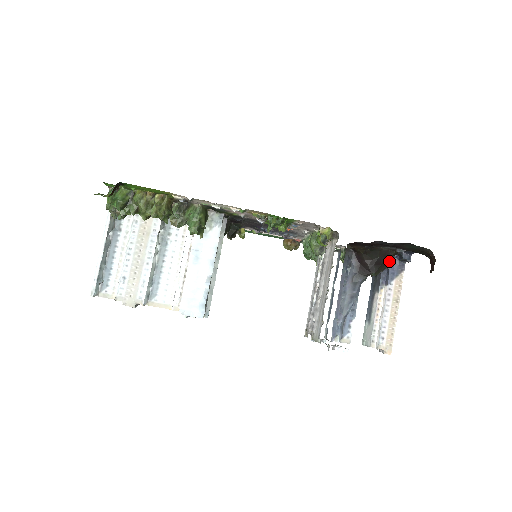
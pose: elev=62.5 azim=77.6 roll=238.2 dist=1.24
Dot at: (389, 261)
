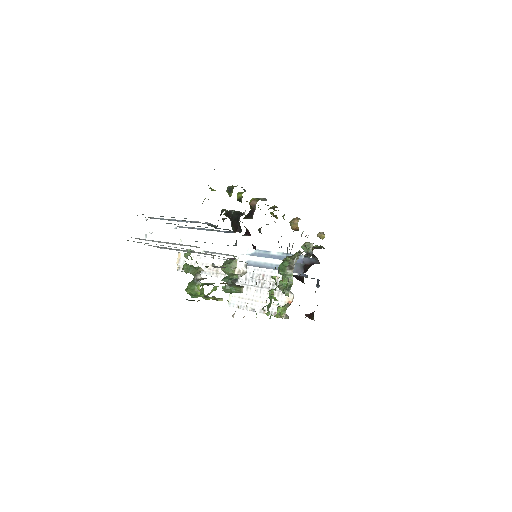
Dot at: occluded
